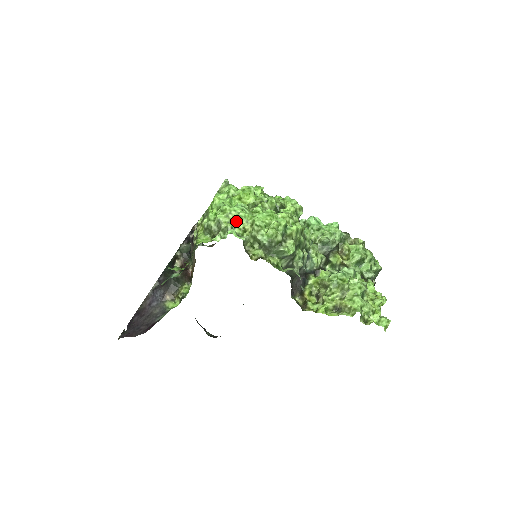
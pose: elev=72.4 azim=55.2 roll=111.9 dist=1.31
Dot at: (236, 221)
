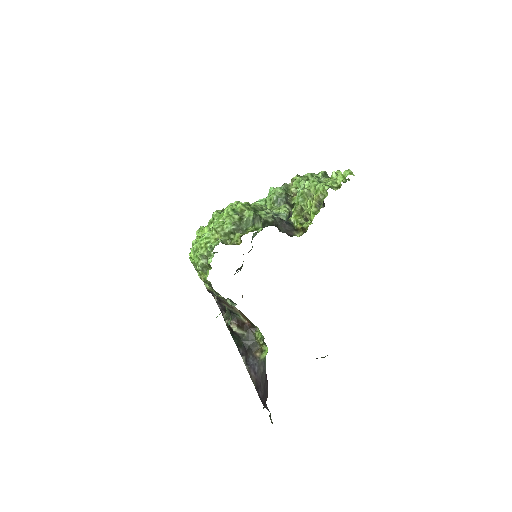
Dot at: (207, 242)
